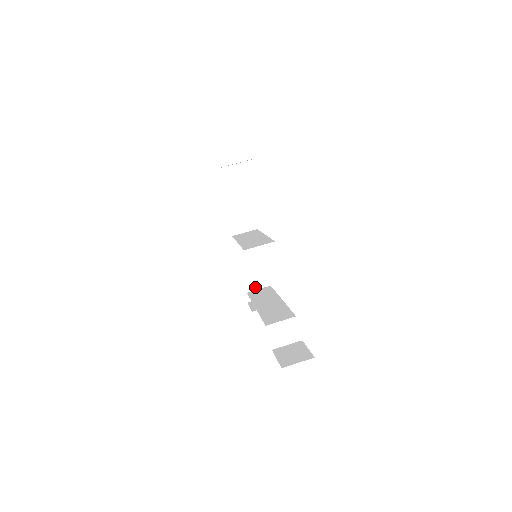
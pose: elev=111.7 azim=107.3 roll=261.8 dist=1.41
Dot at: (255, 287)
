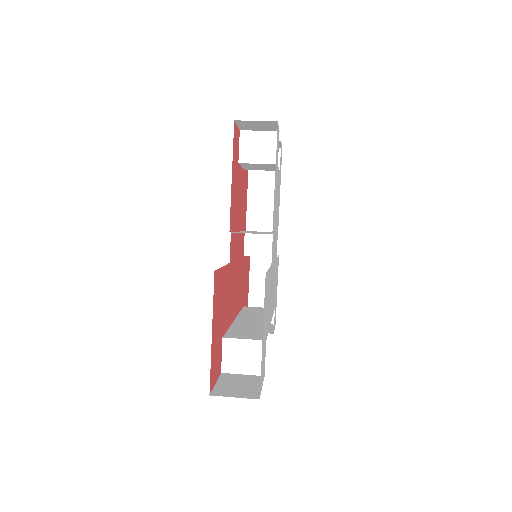
Dot at: occluded
